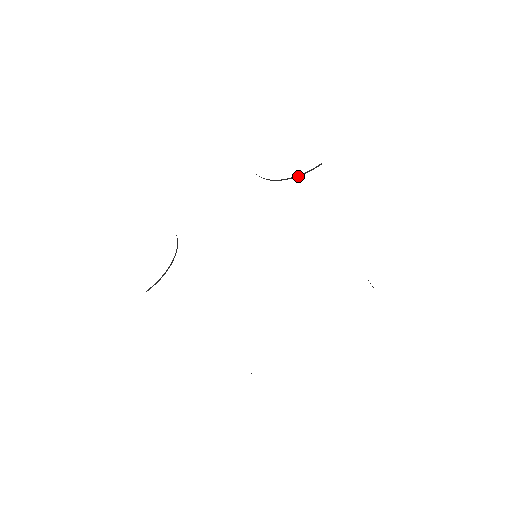
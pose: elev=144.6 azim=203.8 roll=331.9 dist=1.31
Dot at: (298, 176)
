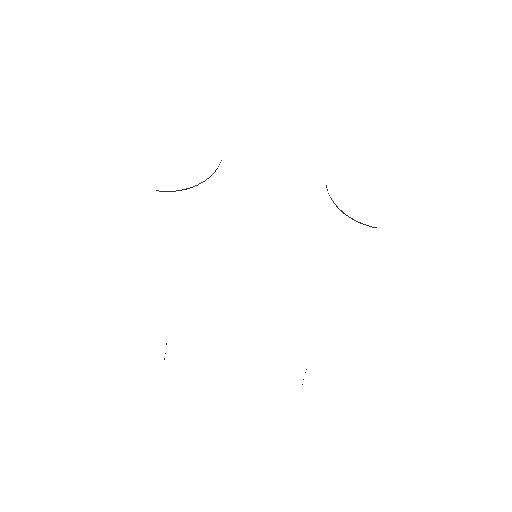
Dot at: occluded
